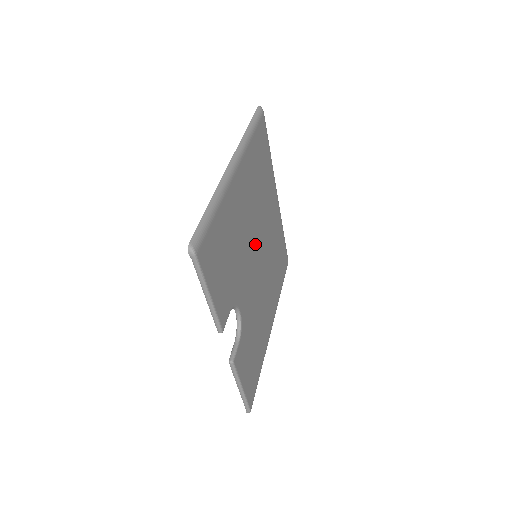
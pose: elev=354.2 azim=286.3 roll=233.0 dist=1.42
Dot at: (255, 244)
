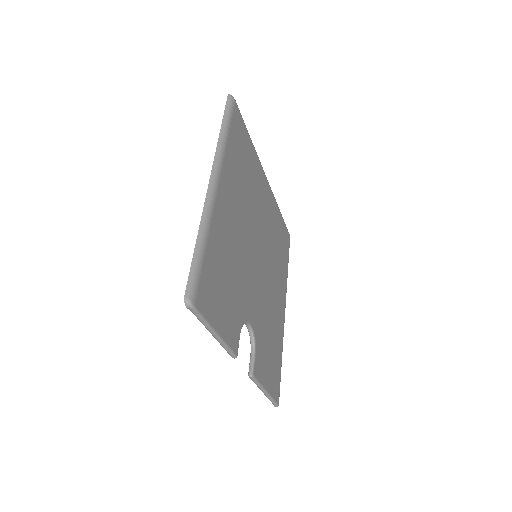
Dot at: (253, 246)
